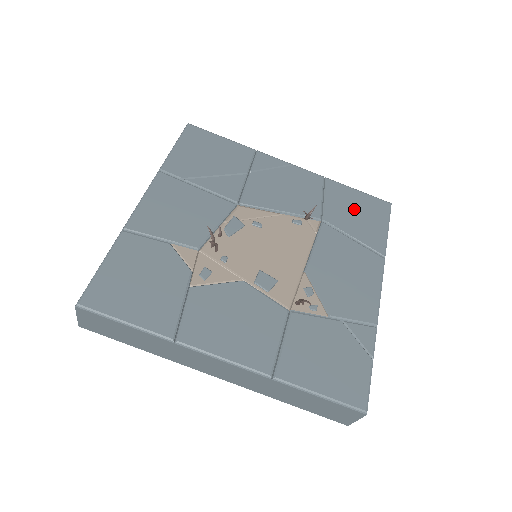
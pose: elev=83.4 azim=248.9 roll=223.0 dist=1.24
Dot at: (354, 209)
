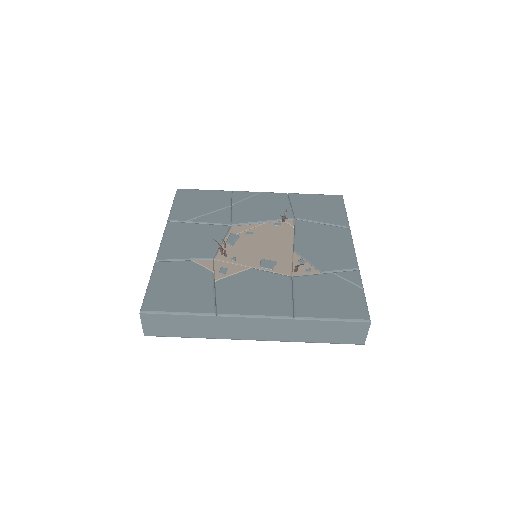
Dot at: (316, 206)
